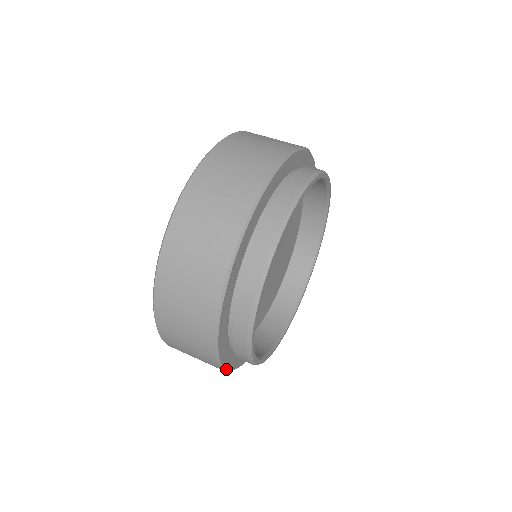
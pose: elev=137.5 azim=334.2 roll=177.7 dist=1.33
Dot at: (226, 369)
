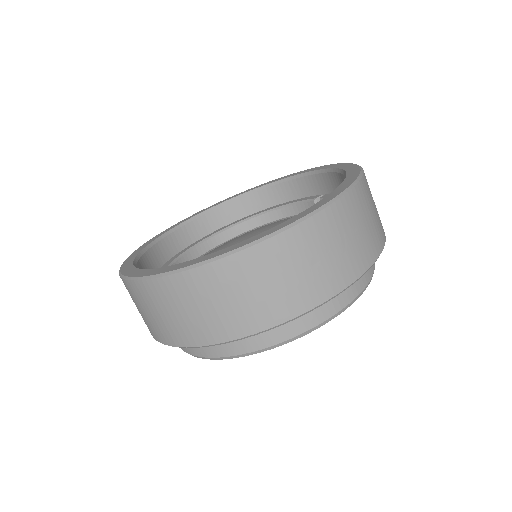
Dot at: occluded
